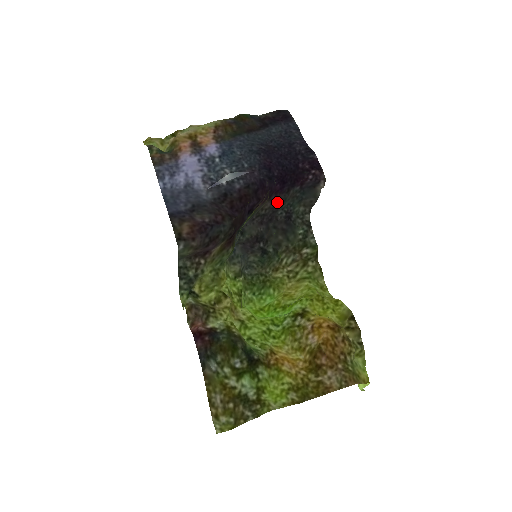
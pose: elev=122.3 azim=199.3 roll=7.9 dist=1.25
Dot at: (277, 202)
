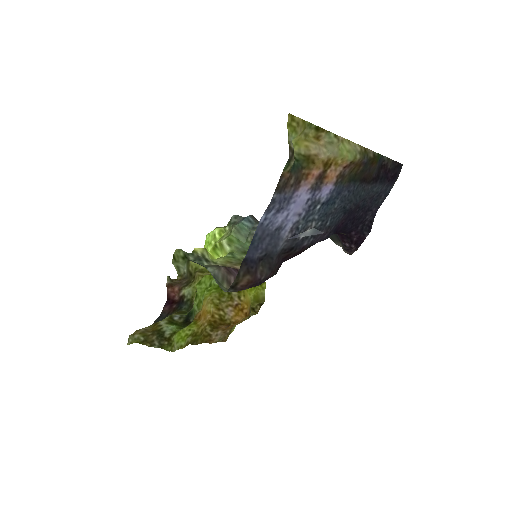
Dot at: occluded
